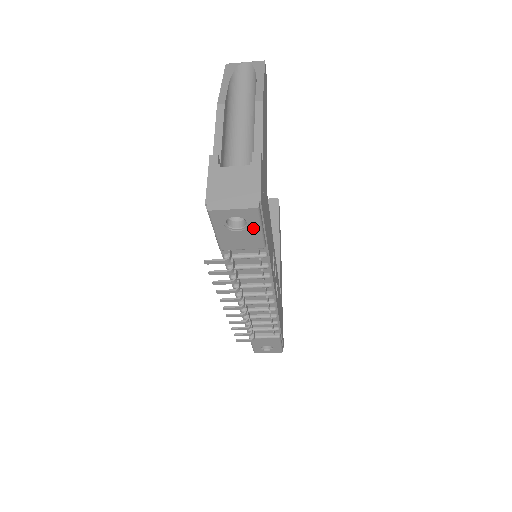
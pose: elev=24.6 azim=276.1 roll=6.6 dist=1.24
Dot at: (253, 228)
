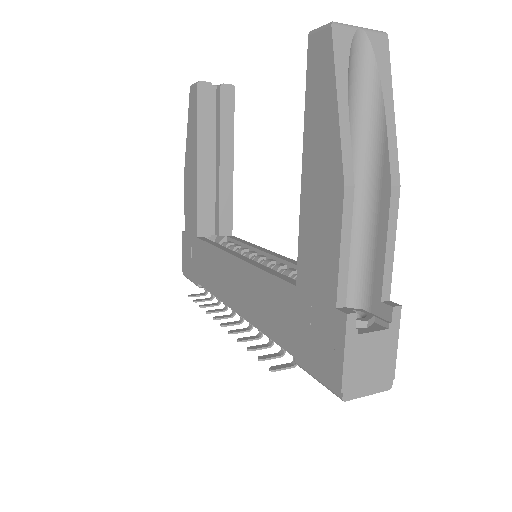
Dot at: occluded
